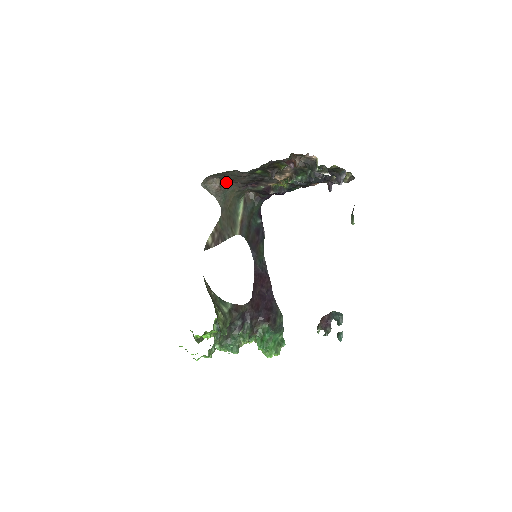
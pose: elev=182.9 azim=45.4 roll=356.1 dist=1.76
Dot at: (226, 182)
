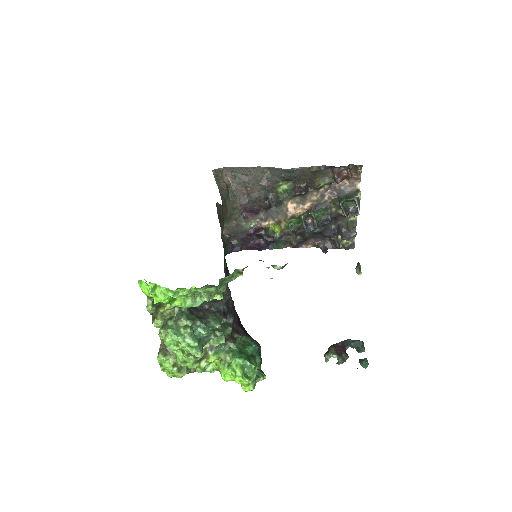
Dot at: (235, 187)
